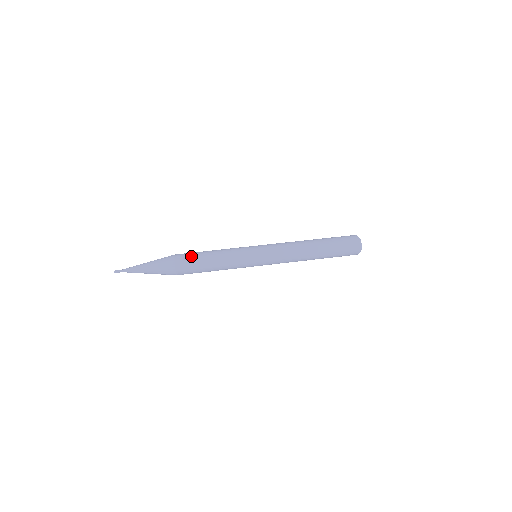
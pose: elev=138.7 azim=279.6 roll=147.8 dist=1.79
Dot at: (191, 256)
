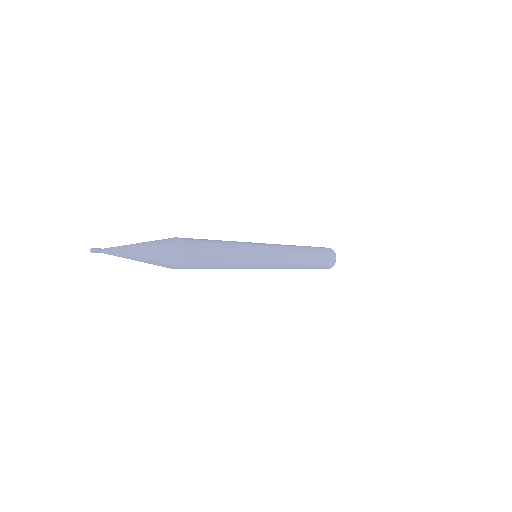
Dot at: (203, 245)
